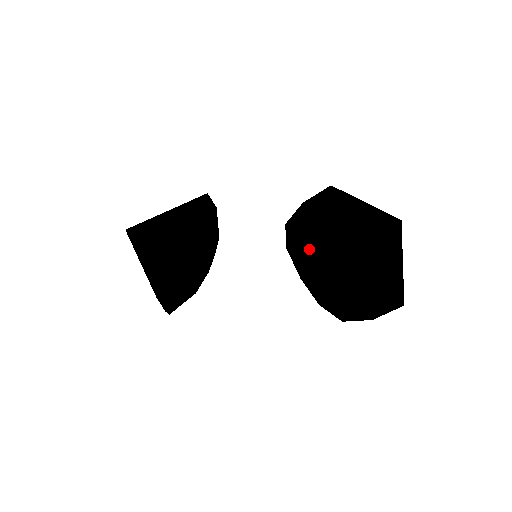
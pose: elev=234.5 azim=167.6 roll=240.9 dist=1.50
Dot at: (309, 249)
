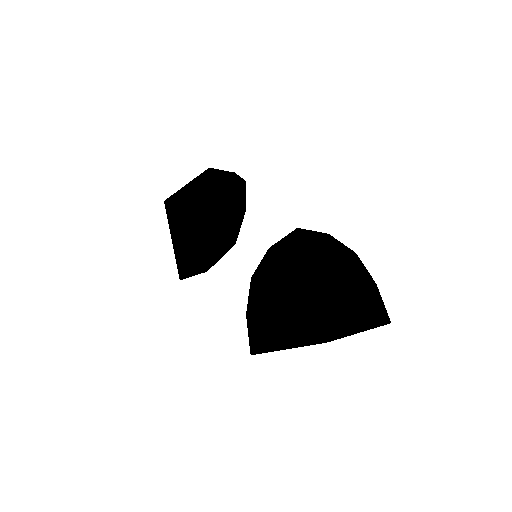
Dot at: (258, 329)
